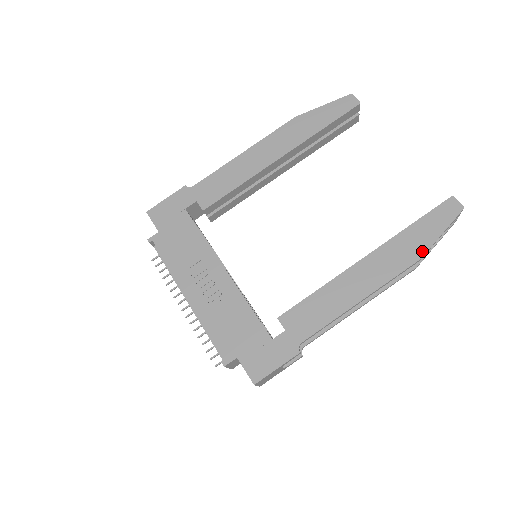
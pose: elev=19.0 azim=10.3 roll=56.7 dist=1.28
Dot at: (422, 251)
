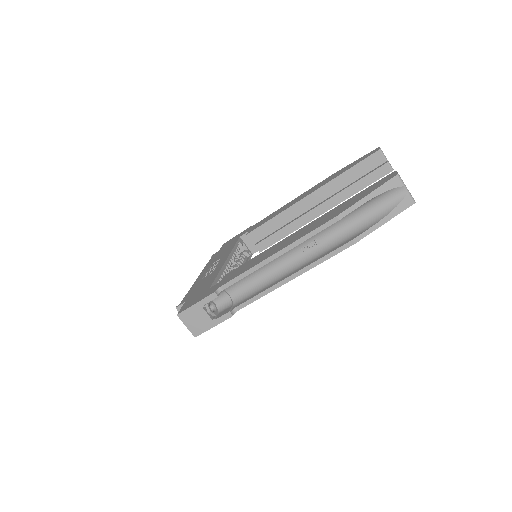
Dot at: (341, 211)
